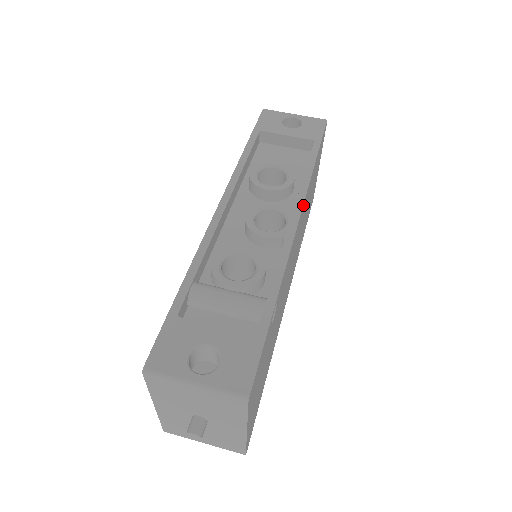
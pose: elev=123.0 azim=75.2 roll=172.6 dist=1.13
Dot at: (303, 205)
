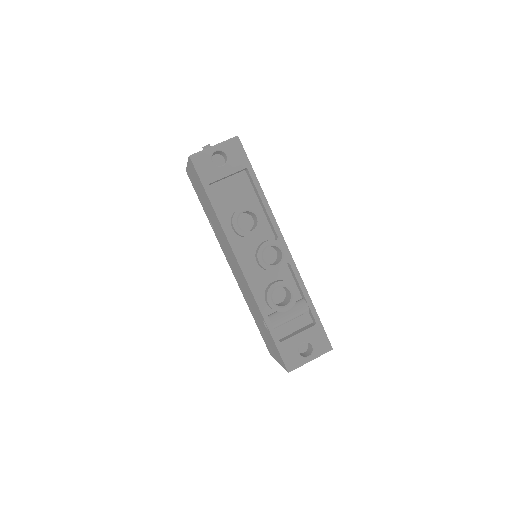
Dot at: occluded
